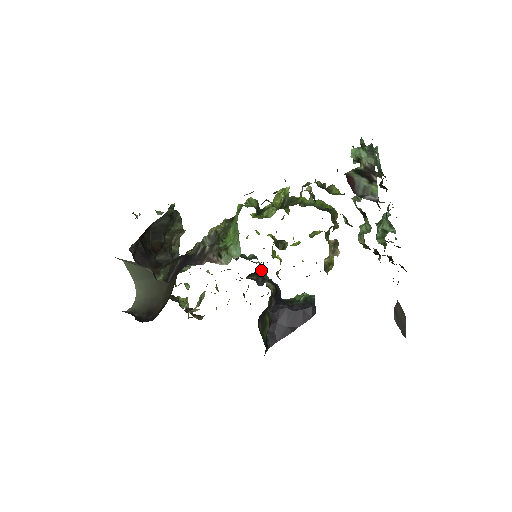
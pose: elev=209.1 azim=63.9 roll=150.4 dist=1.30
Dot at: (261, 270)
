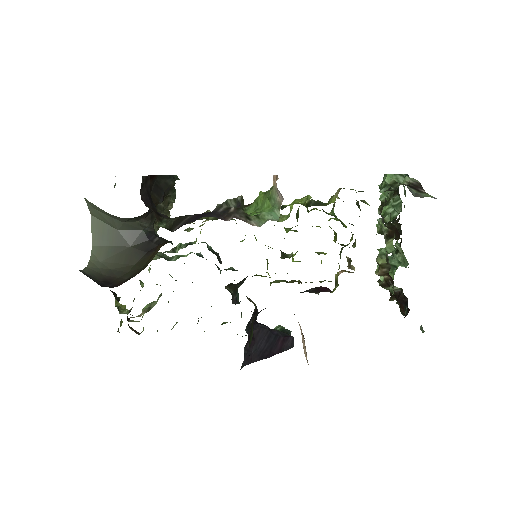
Dot at: (237, 288)
